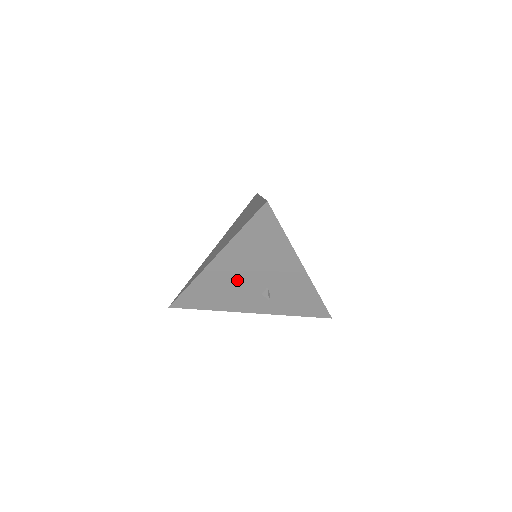
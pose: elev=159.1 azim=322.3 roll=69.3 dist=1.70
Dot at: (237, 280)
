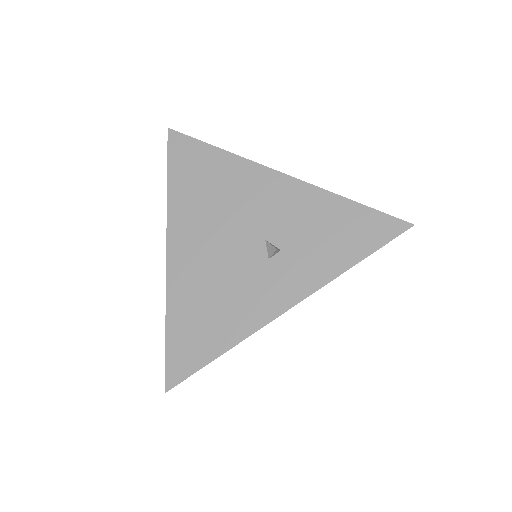
Dot at: (218, 259)
